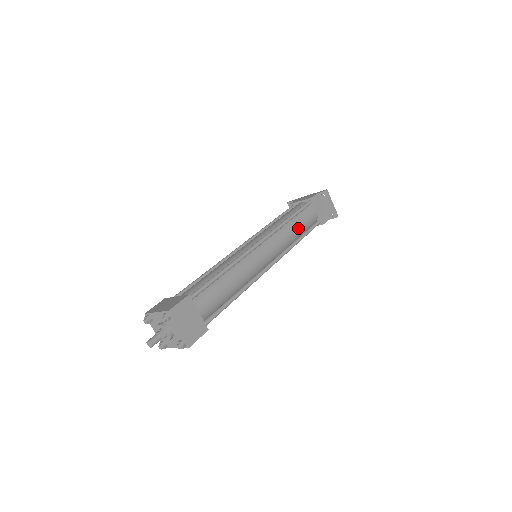
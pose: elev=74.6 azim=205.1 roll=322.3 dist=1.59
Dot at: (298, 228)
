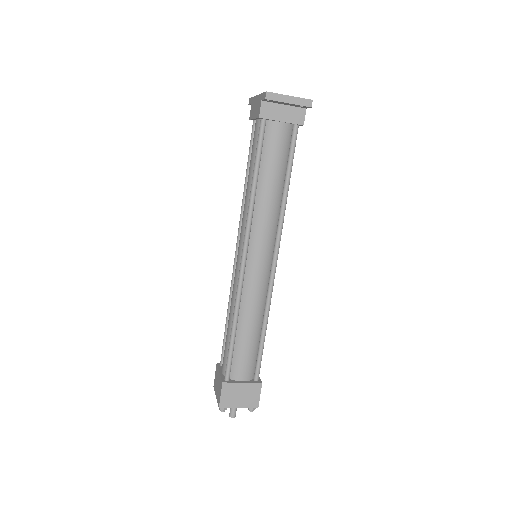
Dot at: (273, 182)
